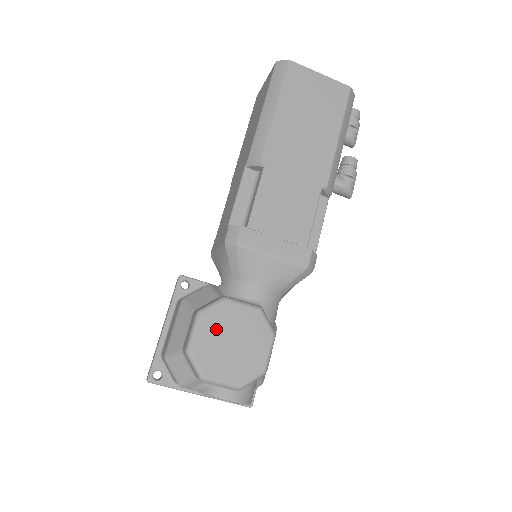
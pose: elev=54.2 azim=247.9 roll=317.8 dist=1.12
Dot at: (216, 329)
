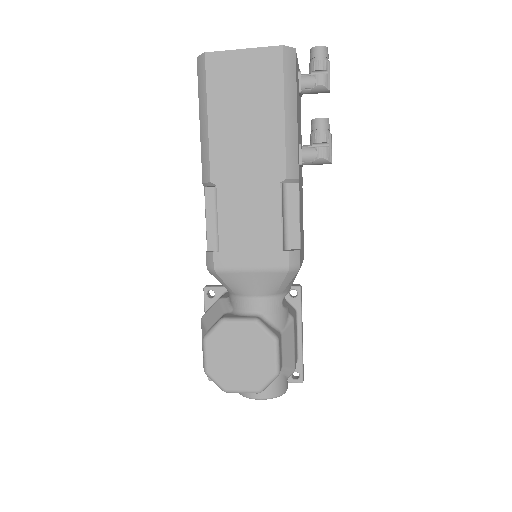
Dot at: (222, 349)
